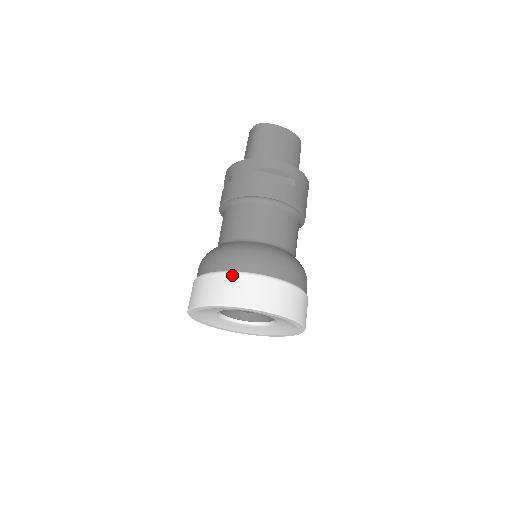
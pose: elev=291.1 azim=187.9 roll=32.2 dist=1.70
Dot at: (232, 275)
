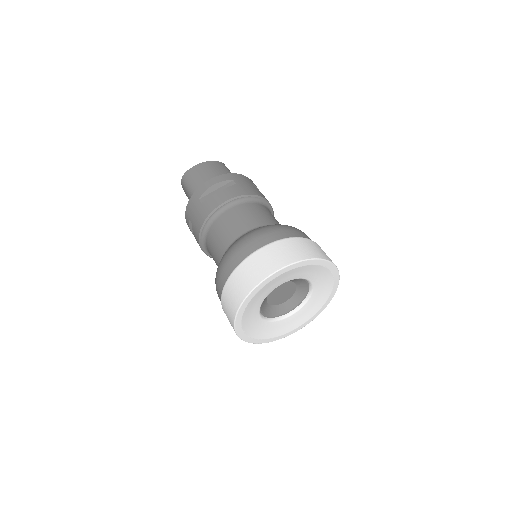
Dot at: (237, 270)
